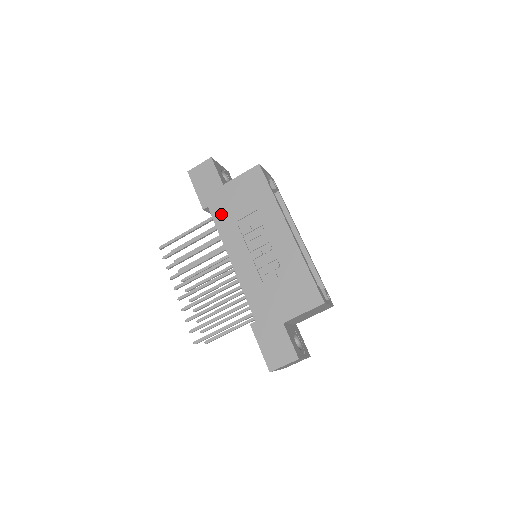
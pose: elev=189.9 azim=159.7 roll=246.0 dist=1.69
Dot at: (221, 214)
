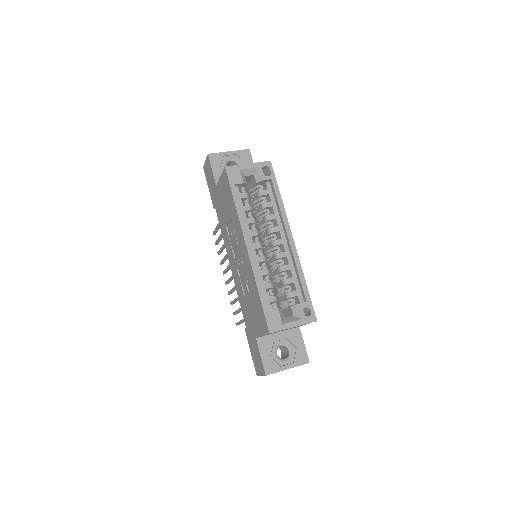
Dot at: (220, 216)
